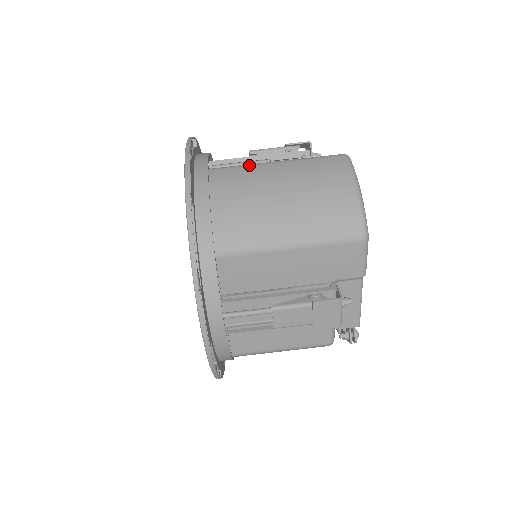
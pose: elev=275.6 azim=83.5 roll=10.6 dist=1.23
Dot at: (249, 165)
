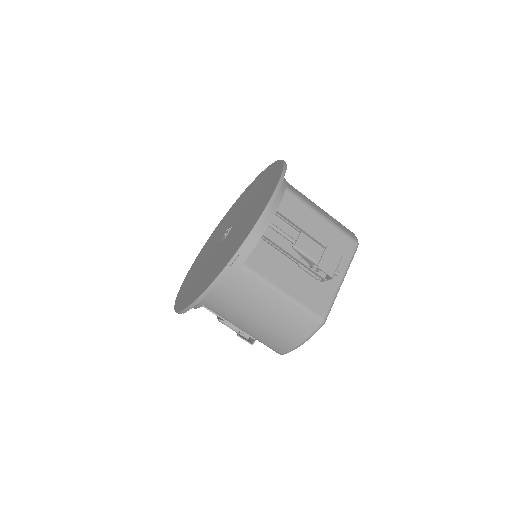
Dot at: (266, 284)
